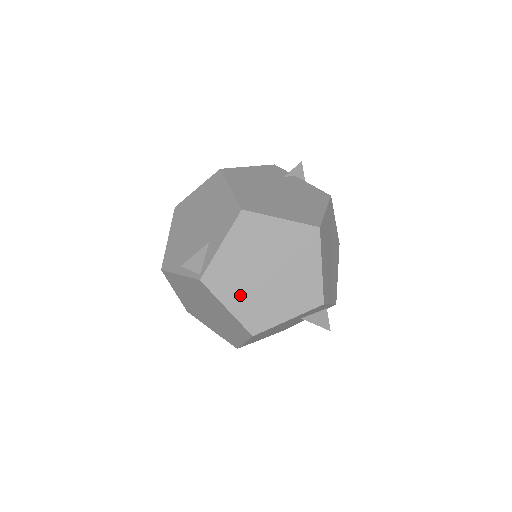
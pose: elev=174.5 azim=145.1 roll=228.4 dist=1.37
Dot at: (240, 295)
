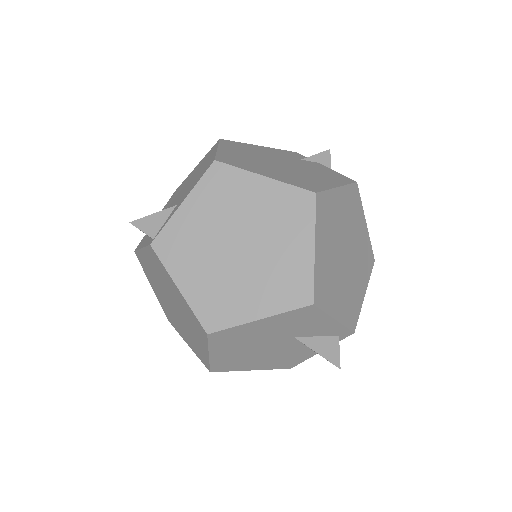
Dot at: (198, 272)
